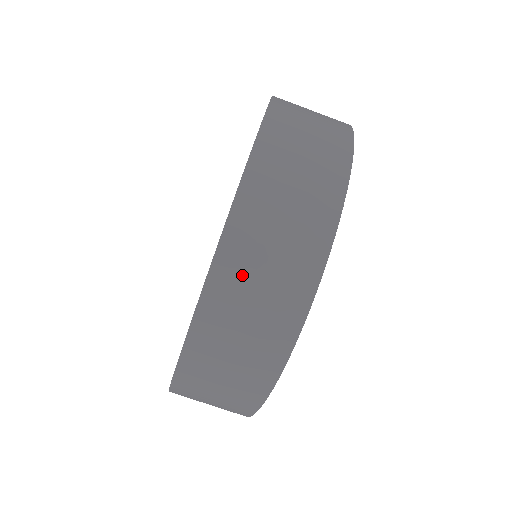
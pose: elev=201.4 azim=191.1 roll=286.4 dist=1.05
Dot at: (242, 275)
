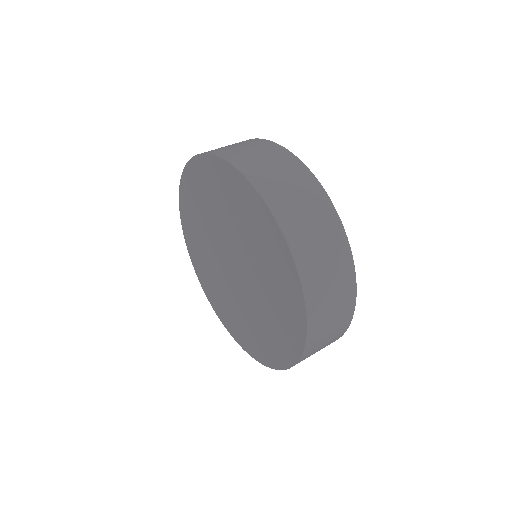
Dot at: (298, 224)
